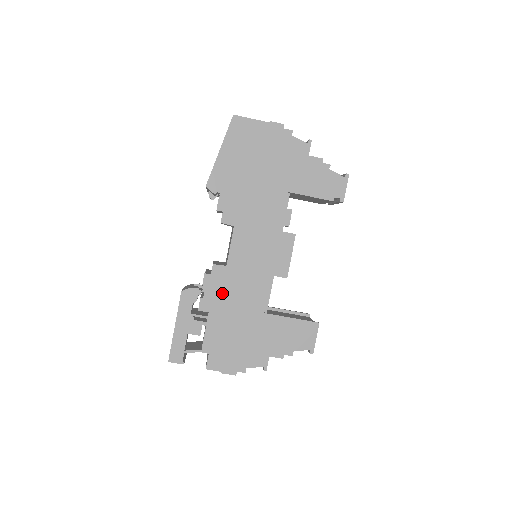
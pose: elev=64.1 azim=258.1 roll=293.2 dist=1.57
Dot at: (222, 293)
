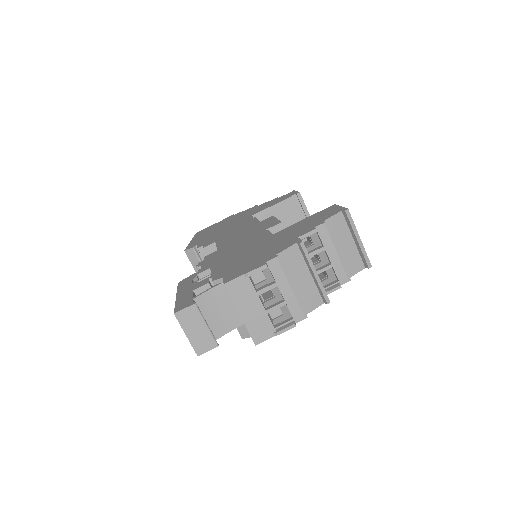
Dot at: (220, 257)
